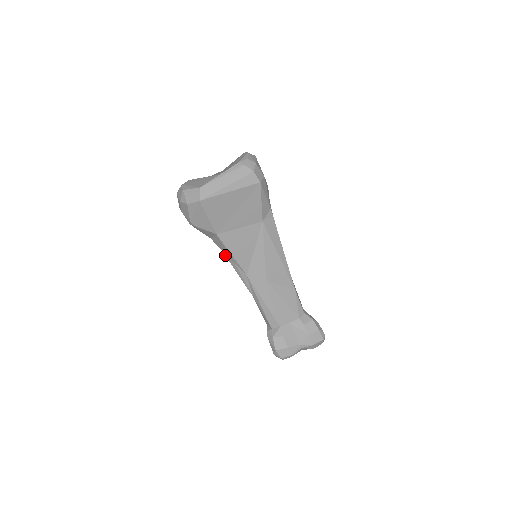
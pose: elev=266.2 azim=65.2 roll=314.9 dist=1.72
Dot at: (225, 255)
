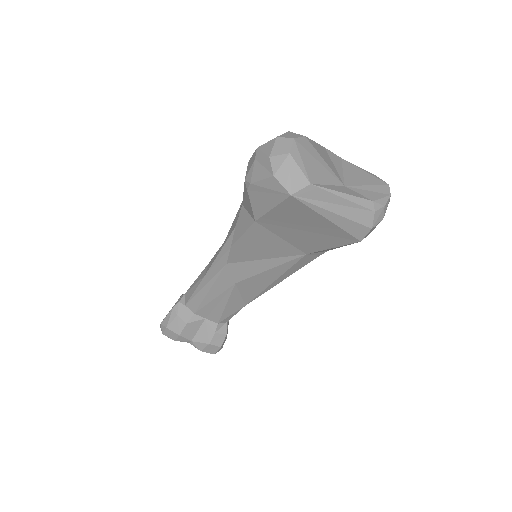
Dot at: (233, 230)
